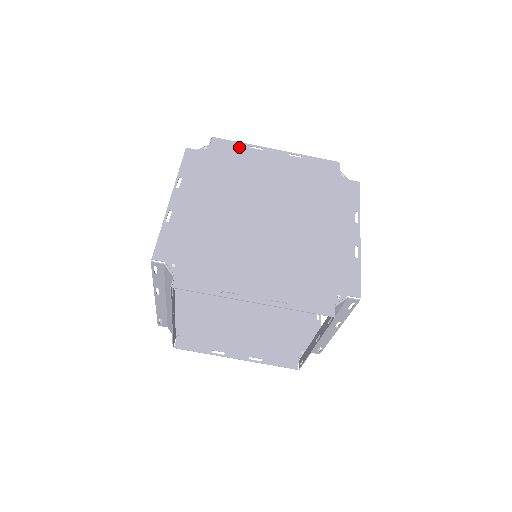
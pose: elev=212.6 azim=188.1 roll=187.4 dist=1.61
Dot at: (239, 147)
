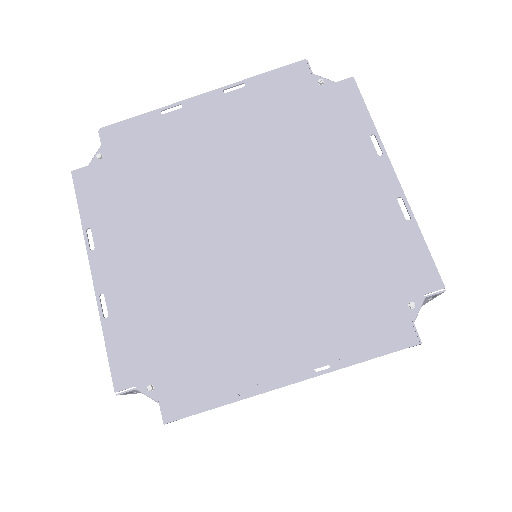
Dot at: (145, 124)
